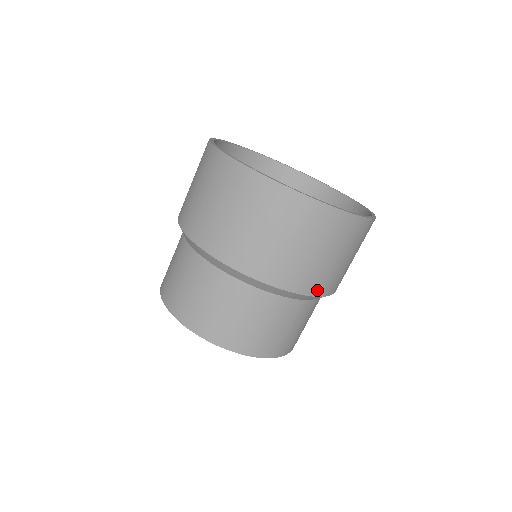
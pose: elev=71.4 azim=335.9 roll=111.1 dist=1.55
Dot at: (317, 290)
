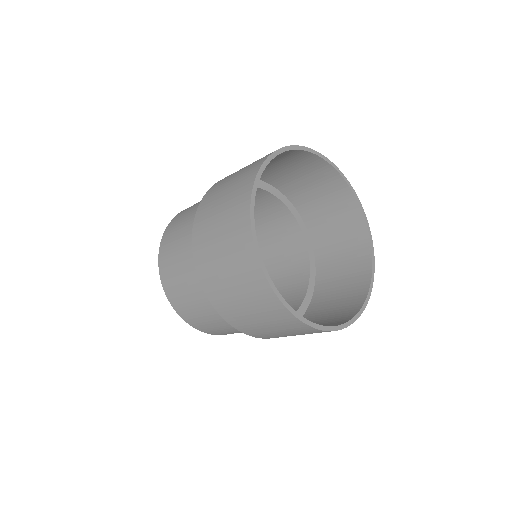
Dot at: occluded
